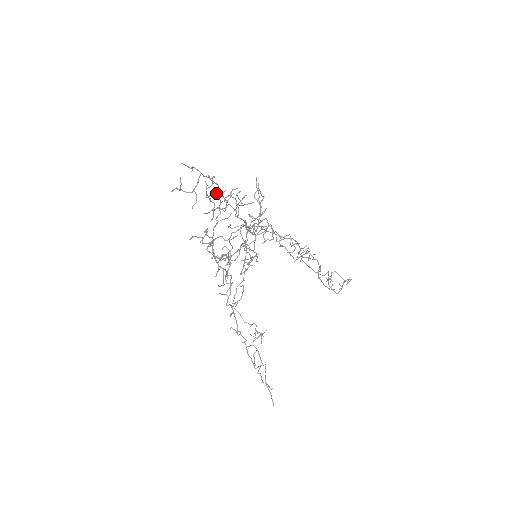
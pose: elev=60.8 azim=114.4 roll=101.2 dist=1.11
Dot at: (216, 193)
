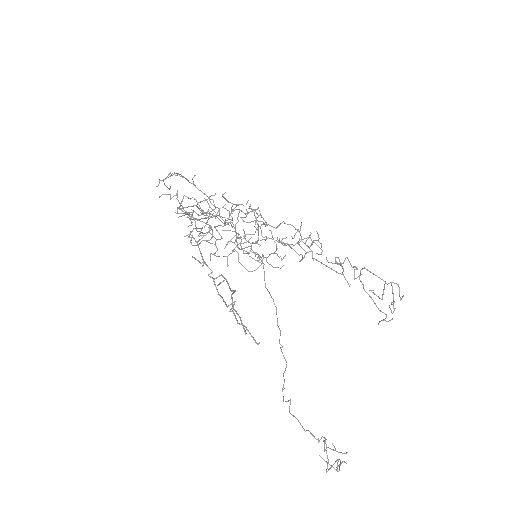
Dot at: occluded
